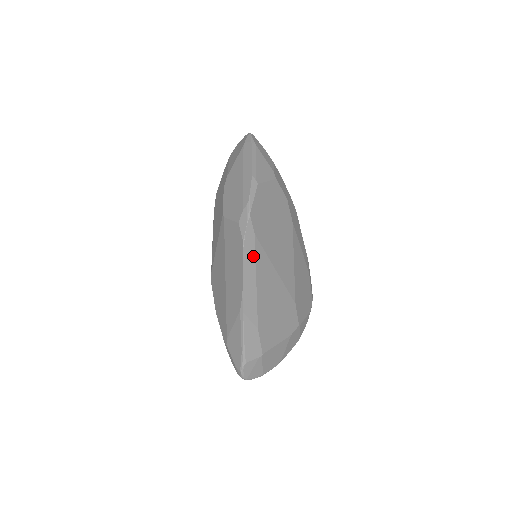
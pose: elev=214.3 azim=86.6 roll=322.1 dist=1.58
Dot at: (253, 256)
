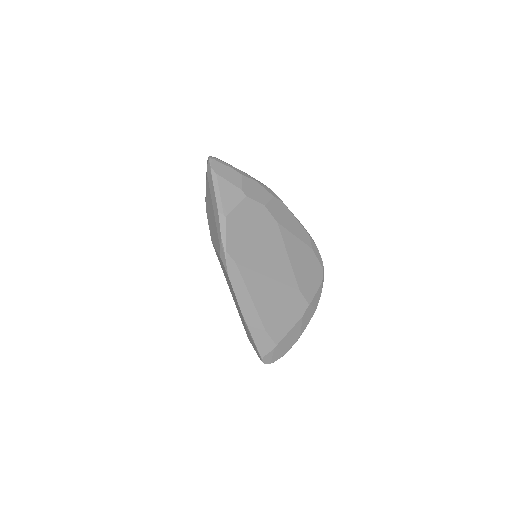
Dot at: (241, 281)
